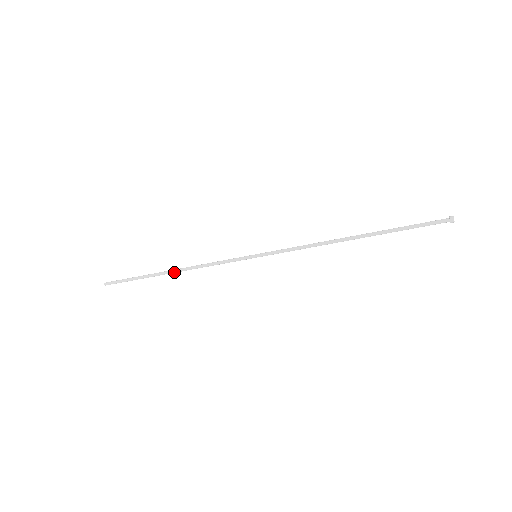
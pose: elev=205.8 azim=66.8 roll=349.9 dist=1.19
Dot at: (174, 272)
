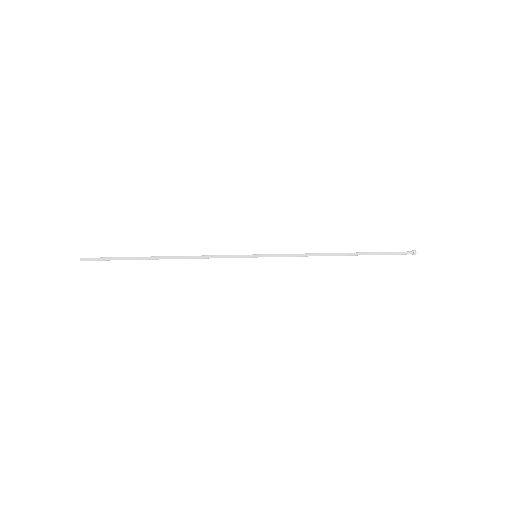
Dot at: occluded
